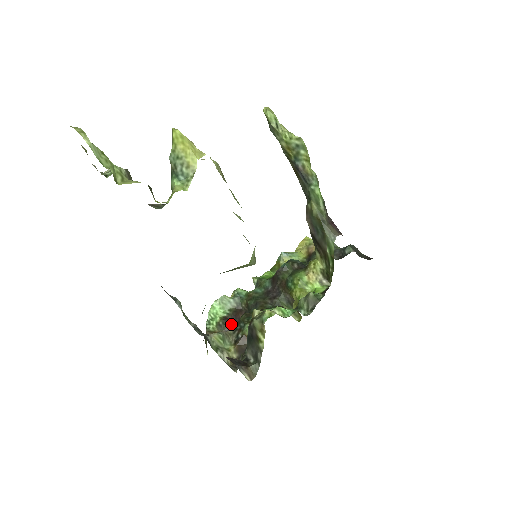
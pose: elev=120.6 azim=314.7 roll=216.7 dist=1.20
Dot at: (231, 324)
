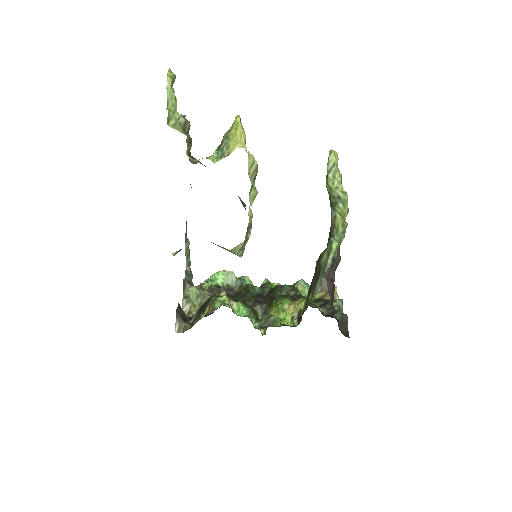
Dot at: occluded
